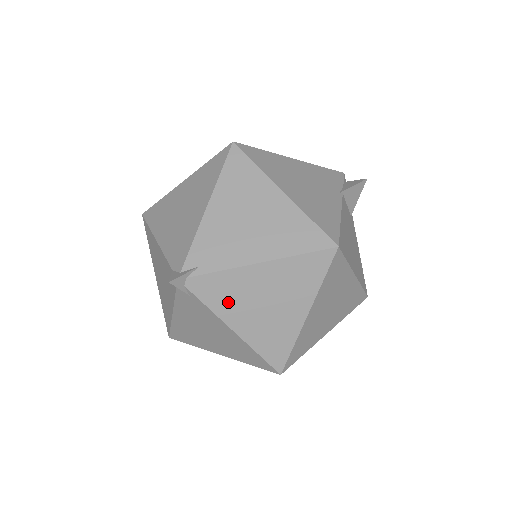
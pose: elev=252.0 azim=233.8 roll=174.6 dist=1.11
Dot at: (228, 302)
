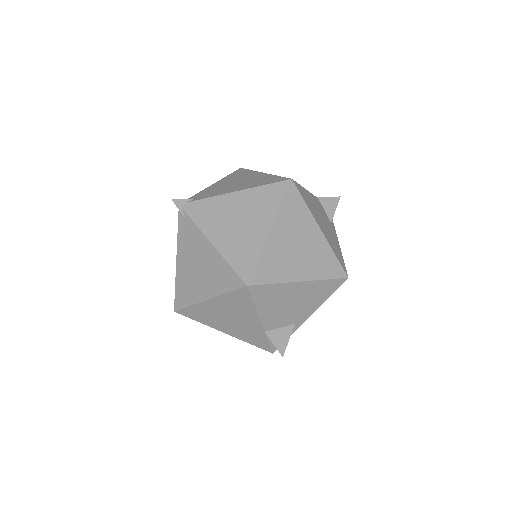
Dot at: (211, 220)
